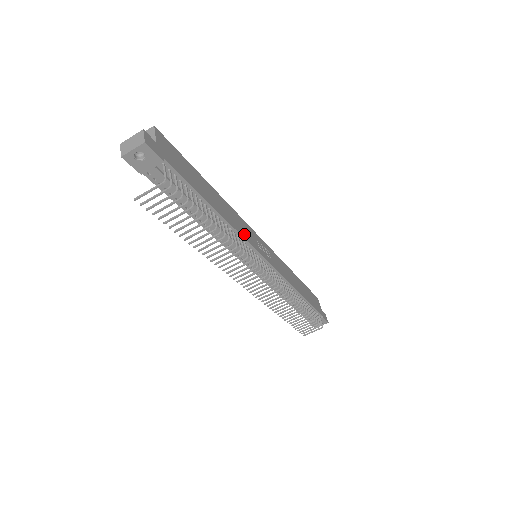
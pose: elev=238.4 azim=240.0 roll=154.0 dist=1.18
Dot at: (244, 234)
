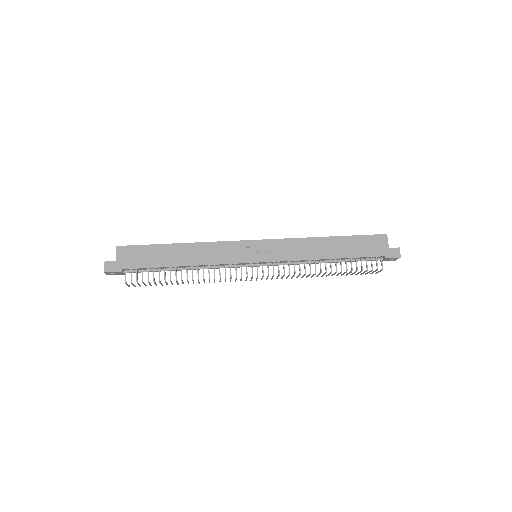
Dot at: (221, 259)
